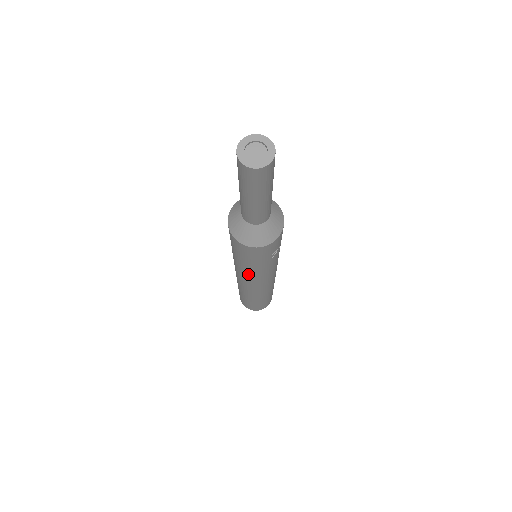
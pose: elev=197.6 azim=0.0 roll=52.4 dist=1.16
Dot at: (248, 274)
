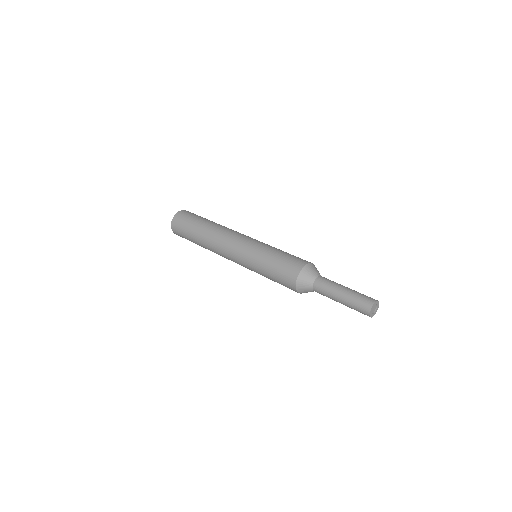
Dot at: (251, 267)
